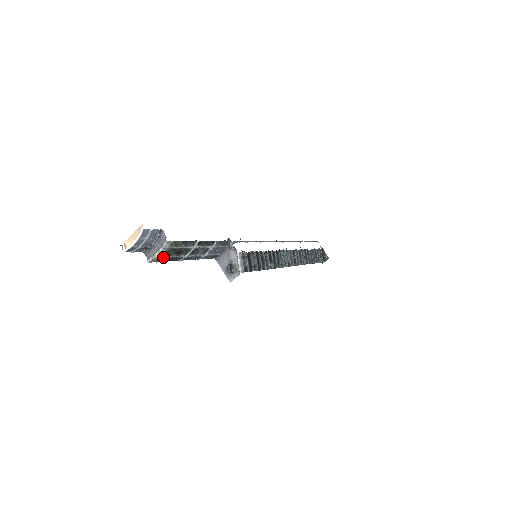
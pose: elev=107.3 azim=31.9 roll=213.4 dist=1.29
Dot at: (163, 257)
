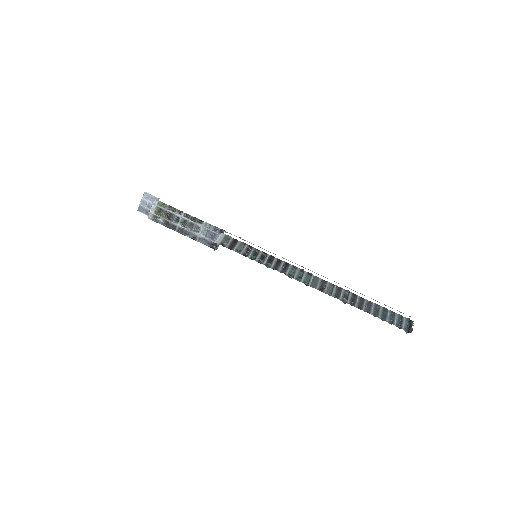
Dot at: (157, 216)
